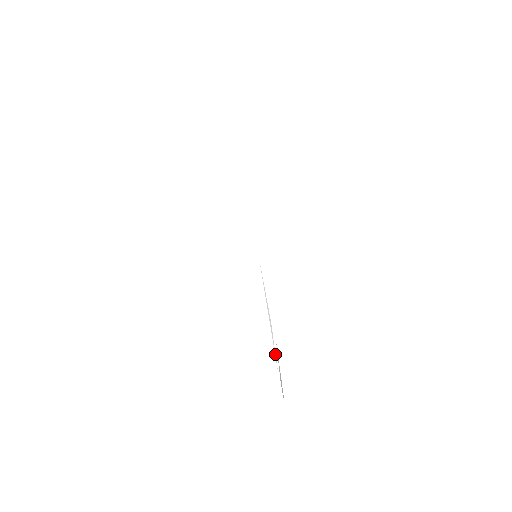
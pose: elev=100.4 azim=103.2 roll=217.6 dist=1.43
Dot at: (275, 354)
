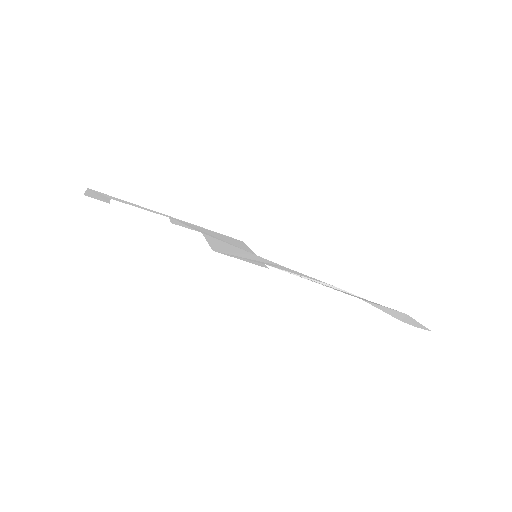
Dot at: occluded
